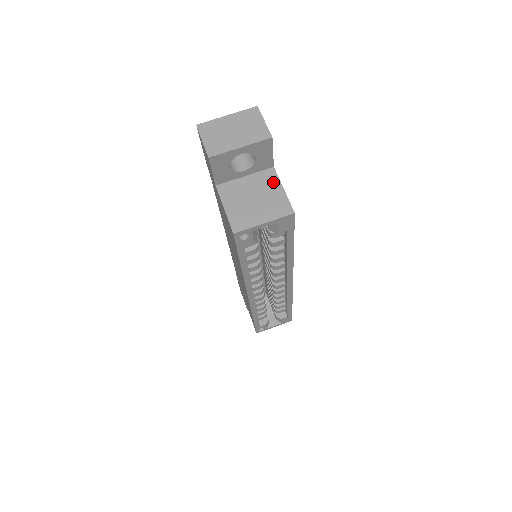
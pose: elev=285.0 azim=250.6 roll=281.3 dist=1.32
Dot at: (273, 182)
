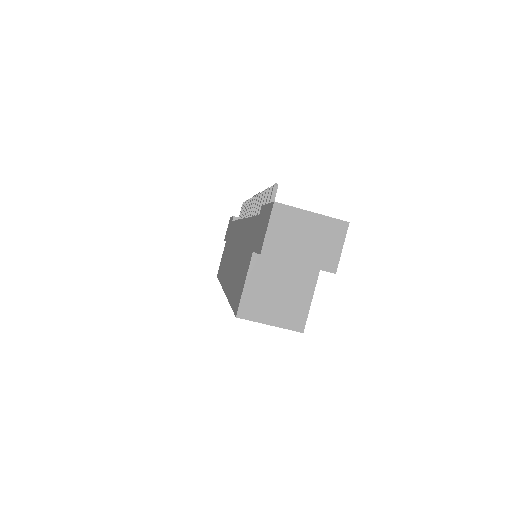
Dot at: (308, 286)
